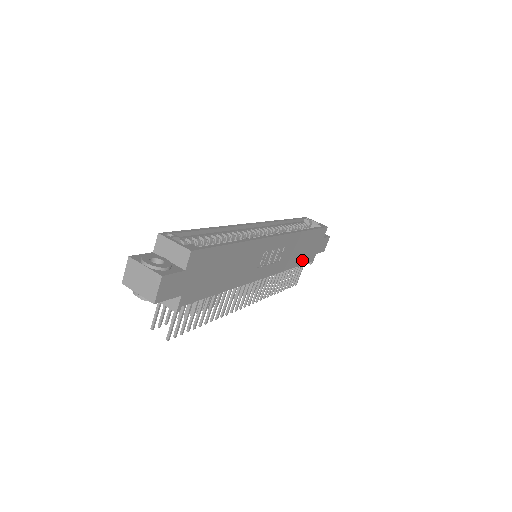
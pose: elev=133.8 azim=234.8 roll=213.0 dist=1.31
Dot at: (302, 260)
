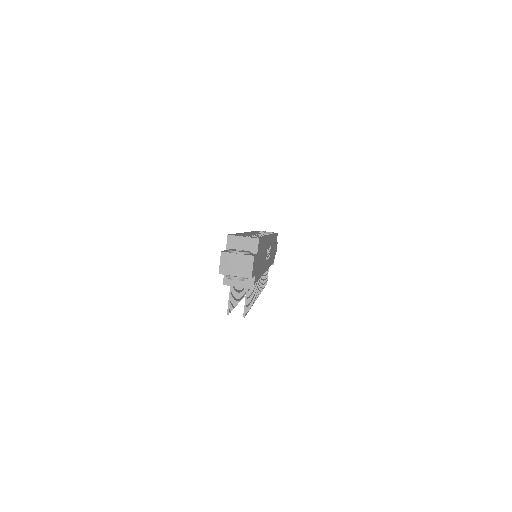
Dot at: (272, 260)
